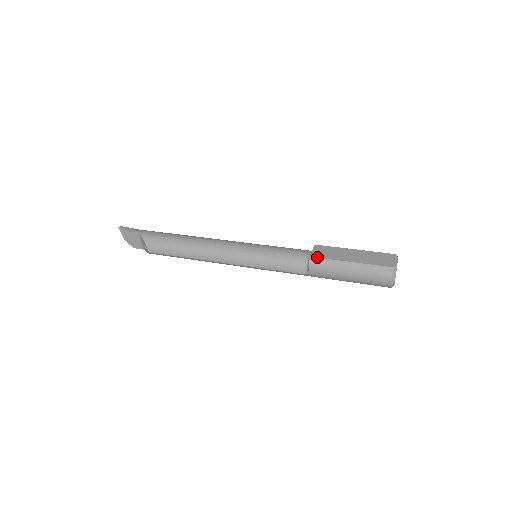
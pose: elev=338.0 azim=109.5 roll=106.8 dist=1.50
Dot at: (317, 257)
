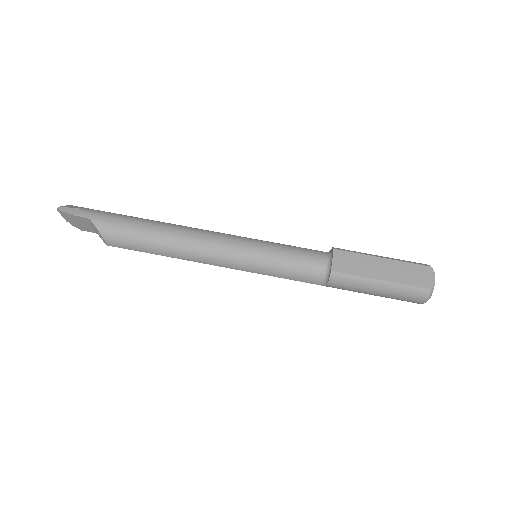
Dot at: (340, 272)
